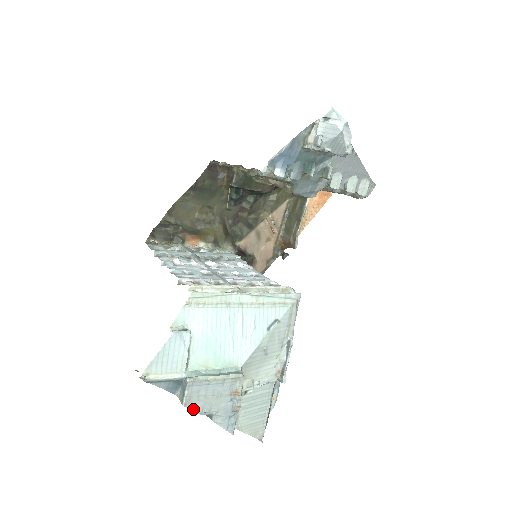
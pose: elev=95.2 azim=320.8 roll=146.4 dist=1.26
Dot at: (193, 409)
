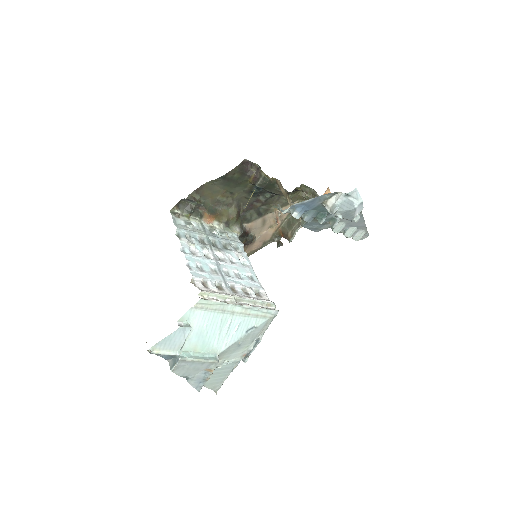
Dot at: (177, 374)
